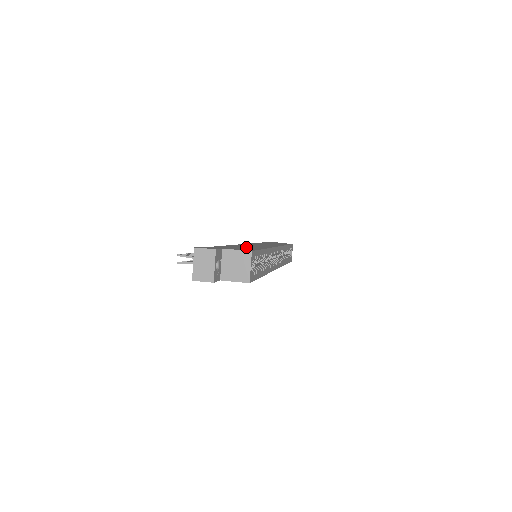
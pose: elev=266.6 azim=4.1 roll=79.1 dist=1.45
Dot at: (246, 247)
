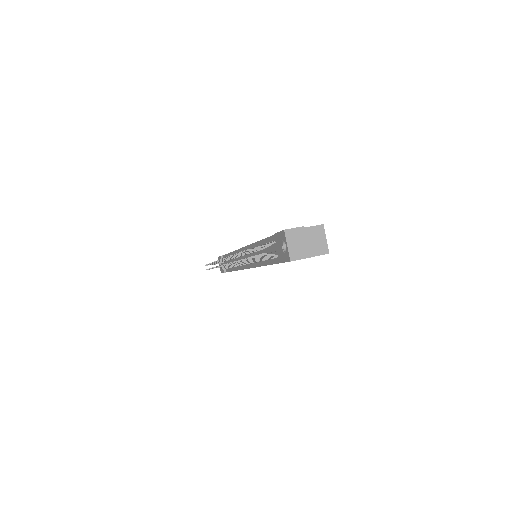
Dot at: occluded
